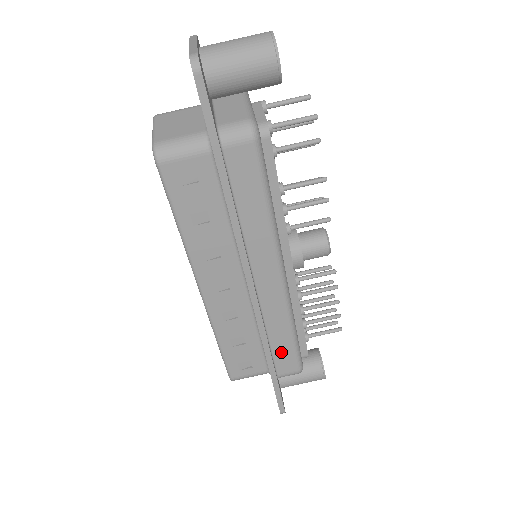
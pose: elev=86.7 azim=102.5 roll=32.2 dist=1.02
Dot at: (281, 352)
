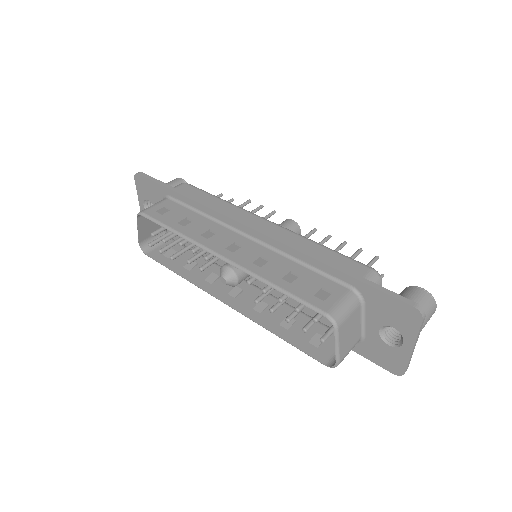
Dot at: (333, 261)
